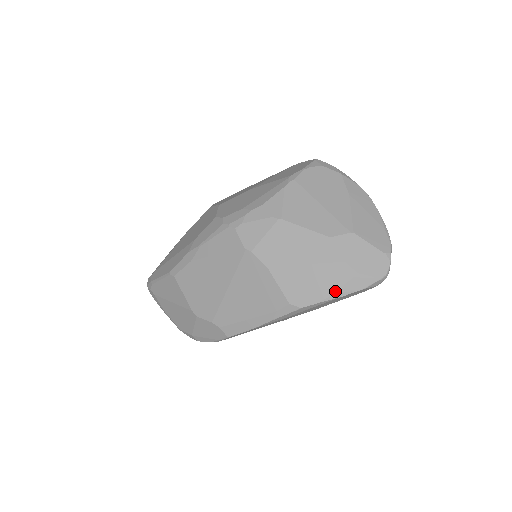
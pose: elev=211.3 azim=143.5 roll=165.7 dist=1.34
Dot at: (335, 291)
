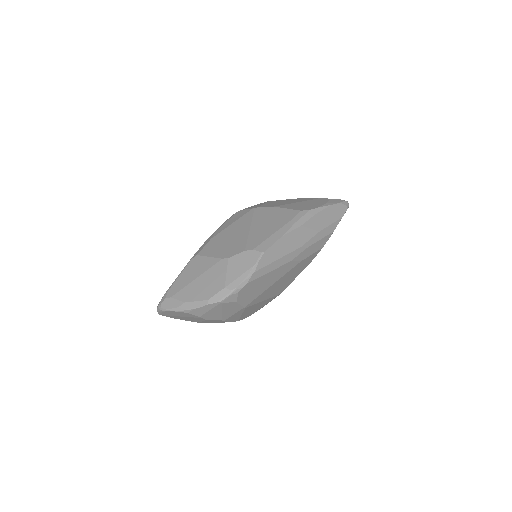
Dot at: (324, 204)
